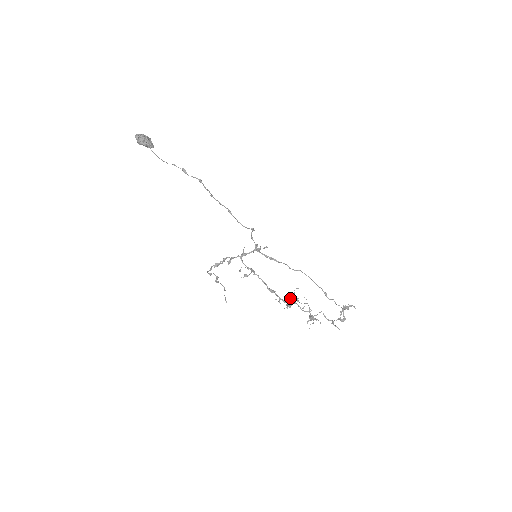
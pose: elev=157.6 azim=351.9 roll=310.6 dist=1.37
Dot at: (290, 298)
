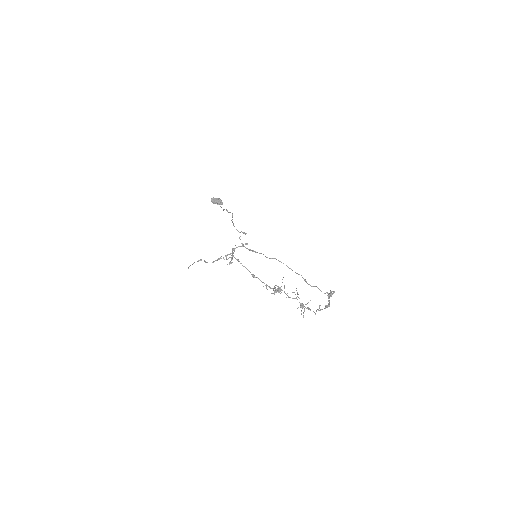
Dot at: (278, 286)
